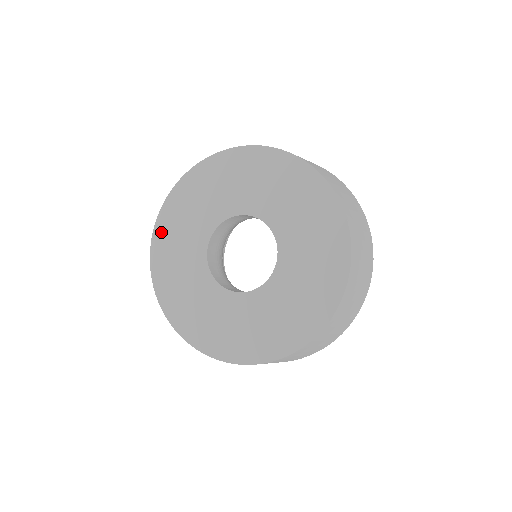
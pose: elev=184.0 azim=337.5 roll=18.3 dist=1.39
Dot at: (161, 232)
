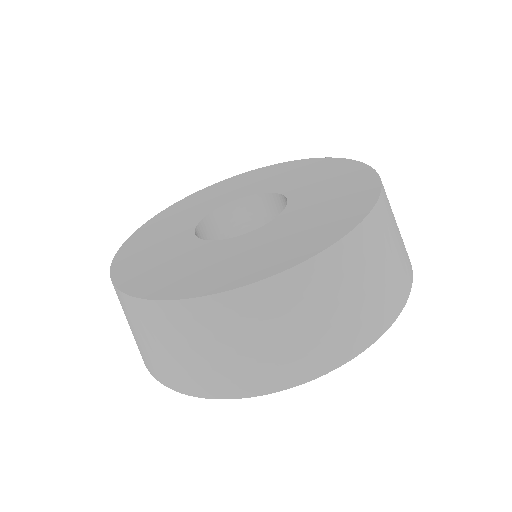
Dot at: (126, 253)
